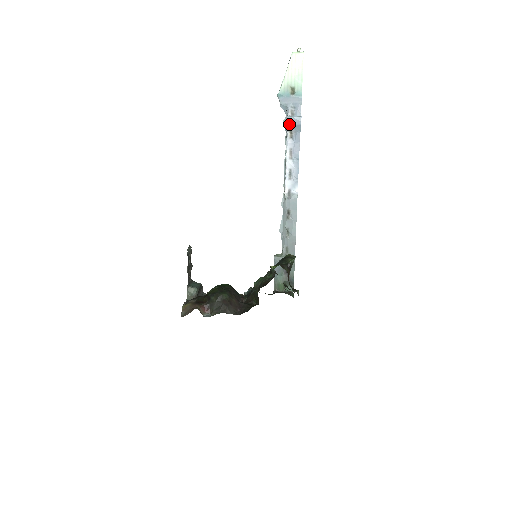
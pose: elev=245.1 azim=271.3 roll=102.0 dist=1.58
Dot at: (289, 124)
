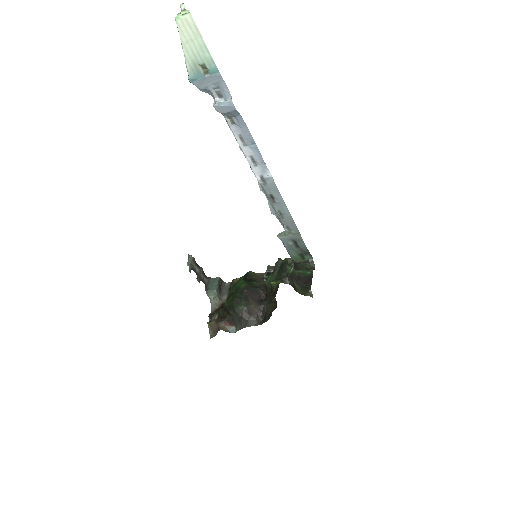
Dot at: (221, 113)
